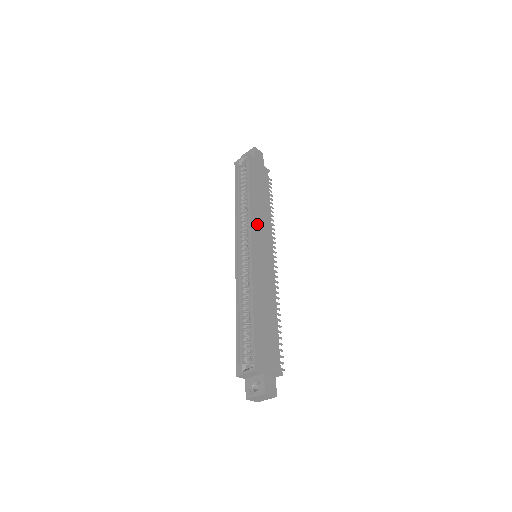
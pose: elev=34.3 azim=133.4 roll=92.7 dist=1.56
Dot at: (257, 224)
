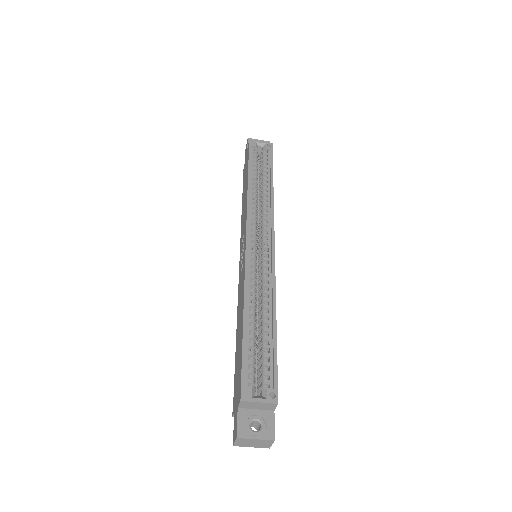
Dot at: occluded
